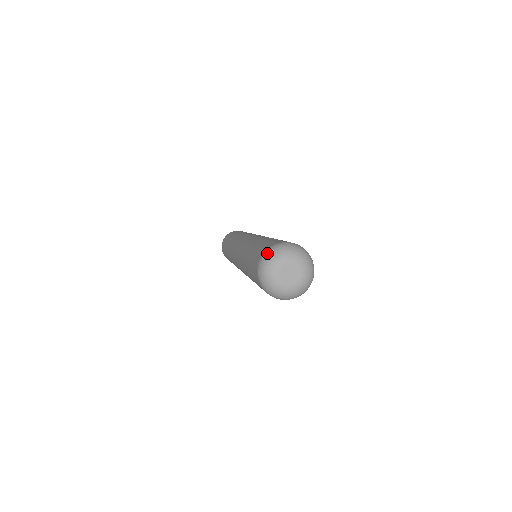
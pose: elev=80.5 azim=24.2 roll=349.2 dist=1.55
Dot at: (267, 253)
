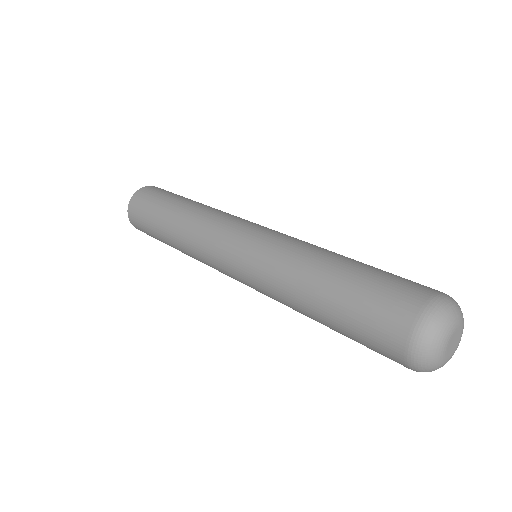
Dot at: (440, 305)
